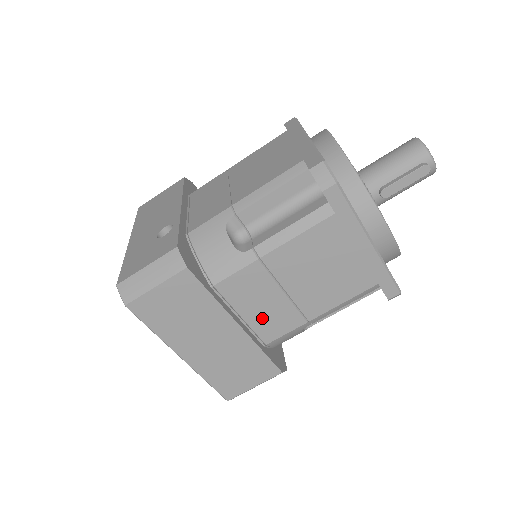
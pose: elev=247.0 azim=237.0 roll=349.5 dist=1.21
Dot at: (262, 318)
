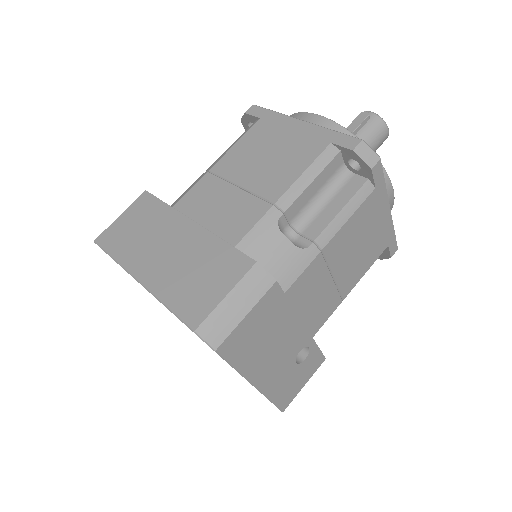
Dot at: (223, 219)
